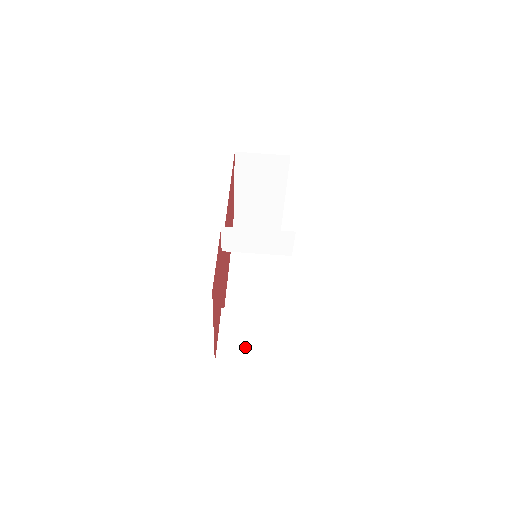
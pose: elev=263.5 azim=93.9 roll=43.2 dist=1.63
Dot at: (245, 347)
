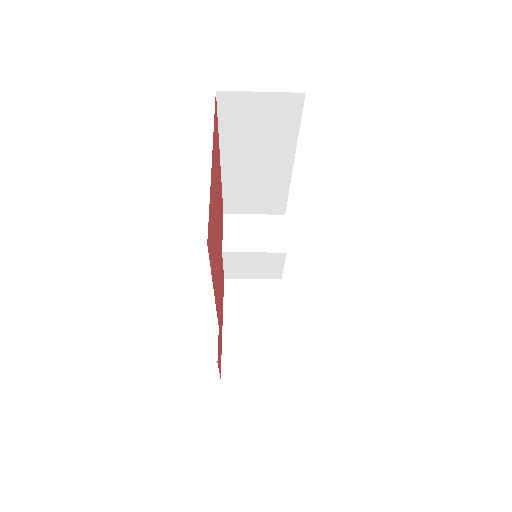
Dot at: (249, 272)
